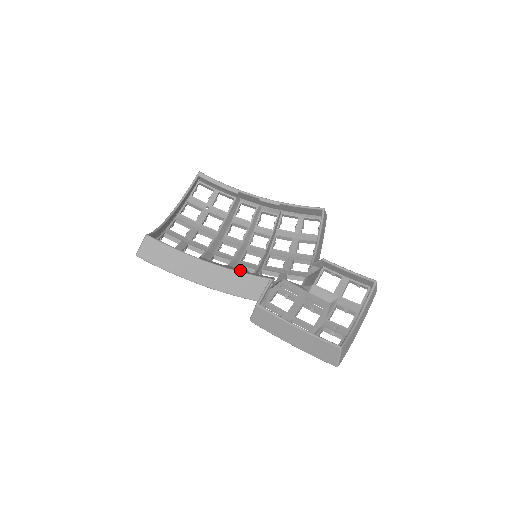
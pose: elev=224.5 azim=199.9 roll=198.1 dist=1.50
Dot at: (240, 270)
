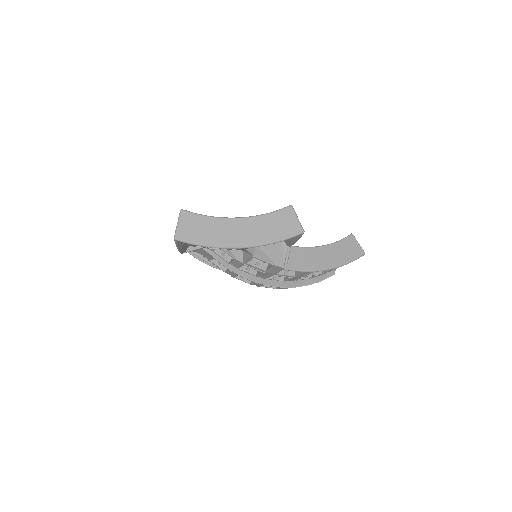
Dot at: occluded
